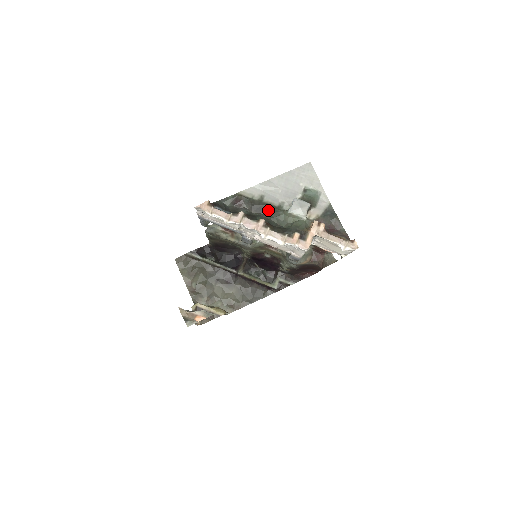
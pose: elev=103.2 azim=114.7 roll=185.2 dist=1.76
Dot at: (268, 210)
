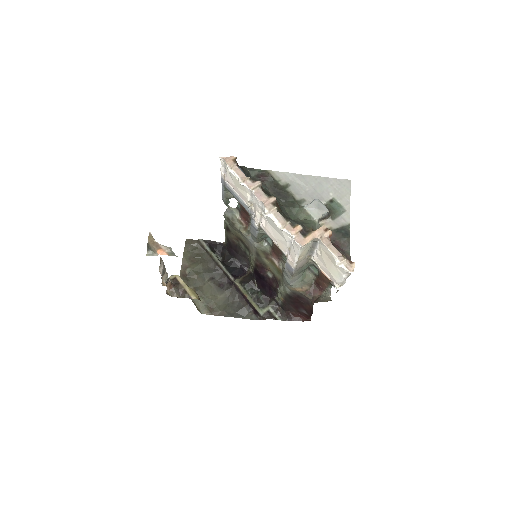
Dot at: (286, 198)
